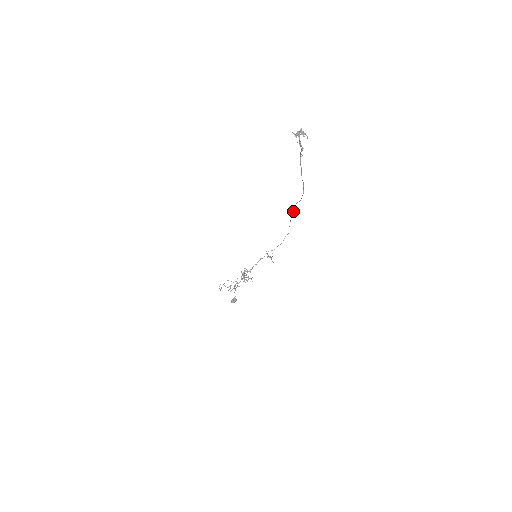
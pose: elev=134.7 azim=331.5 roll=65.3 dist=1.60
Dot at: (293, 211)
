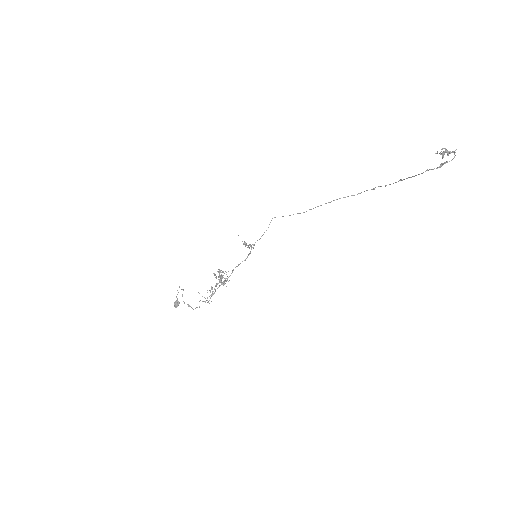
Dot at: (329, 202)
